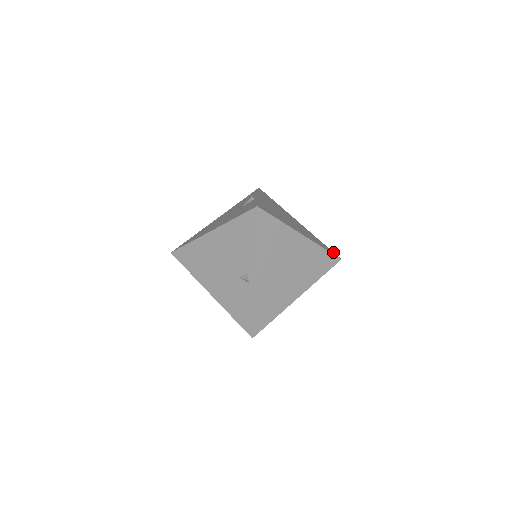
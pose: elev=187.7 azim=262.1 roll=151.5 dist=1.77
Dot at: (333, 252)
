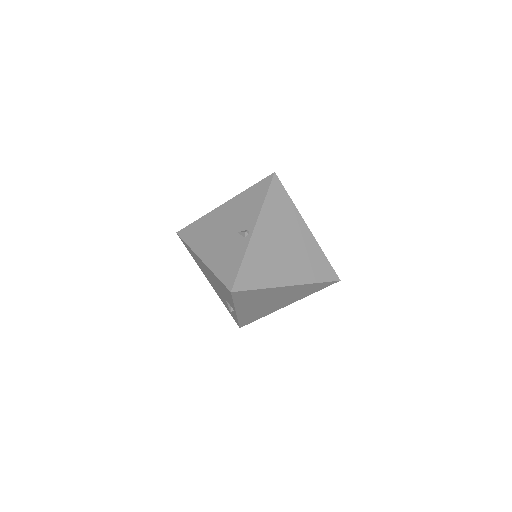
Dot at: (334, 272)
